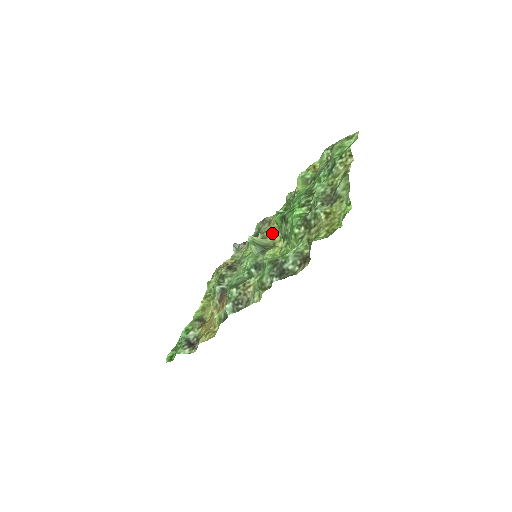
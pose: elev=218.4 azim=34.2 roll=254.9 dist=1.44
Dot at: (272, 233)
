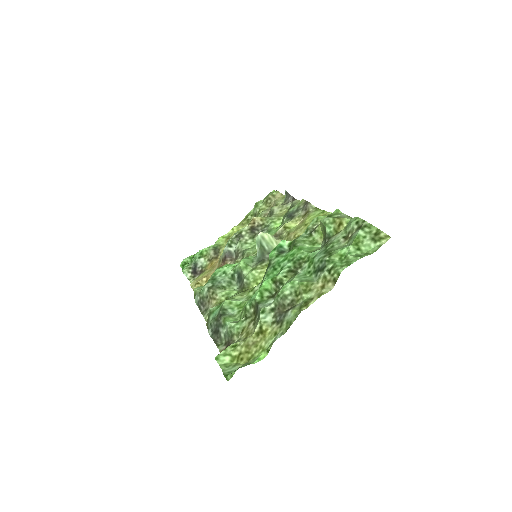
Dot at: (286, 240)
